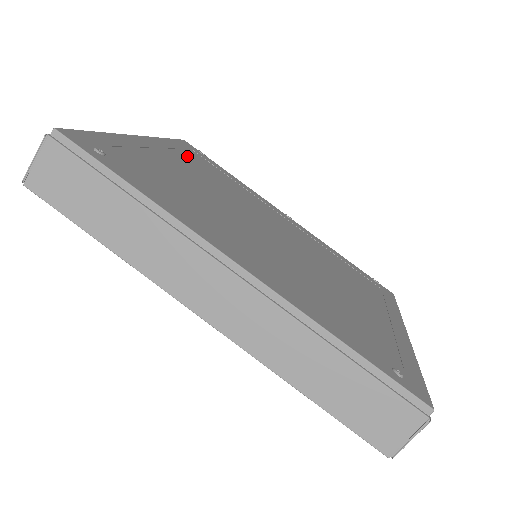
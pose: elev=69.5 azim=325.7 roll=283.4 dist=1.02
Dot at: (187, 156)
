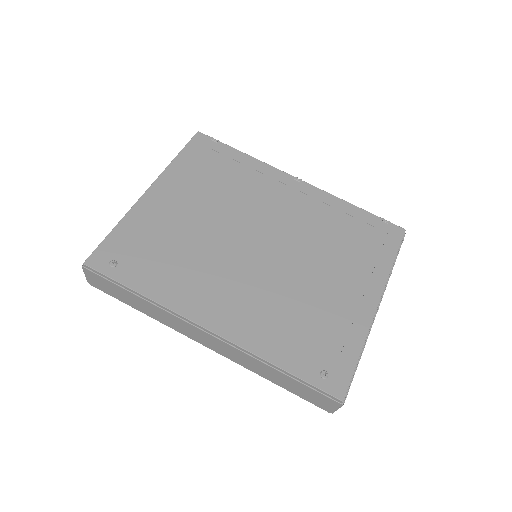
Dot at: (195, 171)
